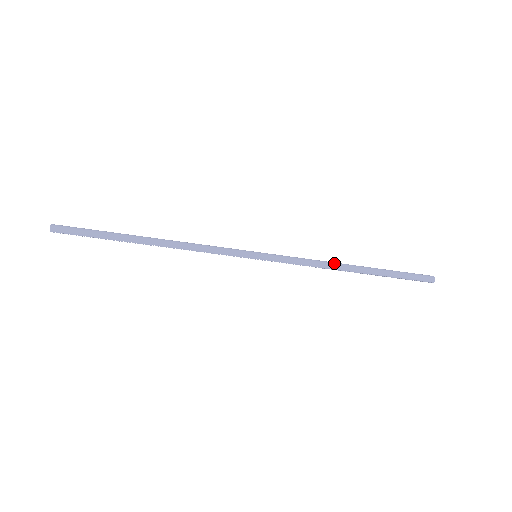
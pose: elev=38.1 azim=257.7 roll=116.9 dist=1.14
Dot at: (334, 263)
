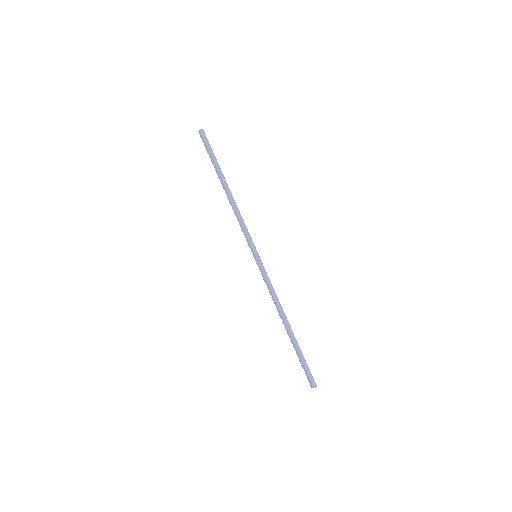
Dot at: occluded
